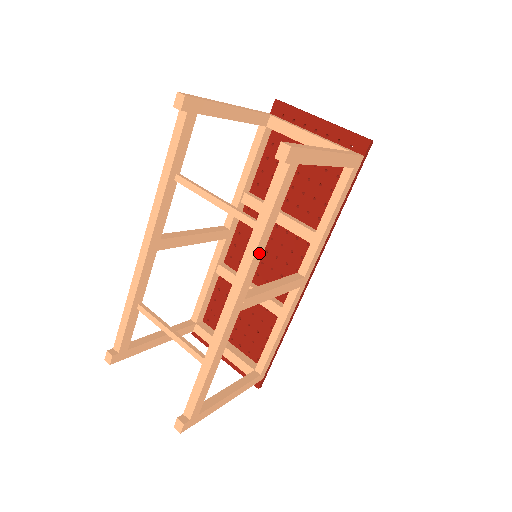
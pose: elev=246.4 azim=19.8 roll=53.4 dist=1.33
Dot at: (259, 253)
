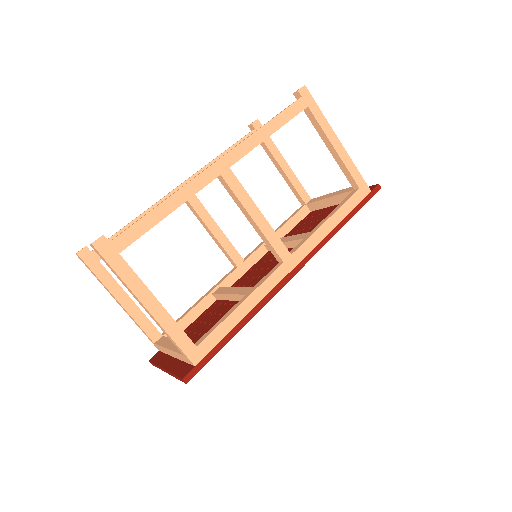
Dot at: (258, 138)
